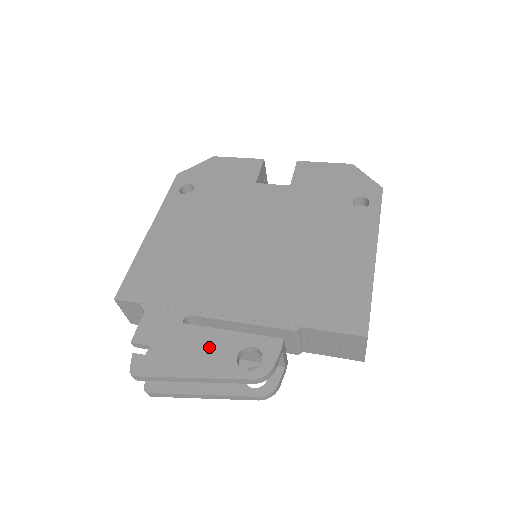
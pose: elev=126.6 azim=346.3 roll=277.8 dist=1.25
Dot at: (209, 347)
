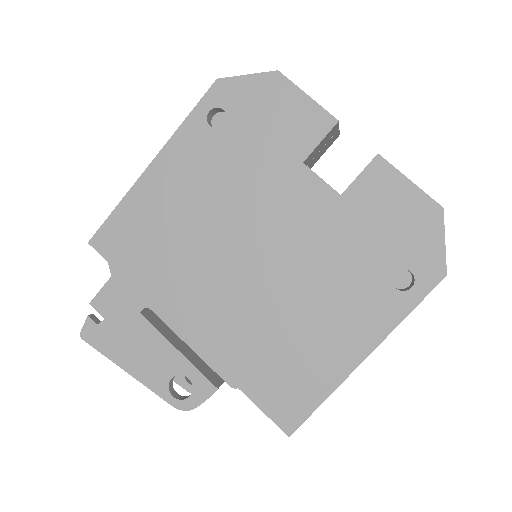
Dot at: (152, 354)
